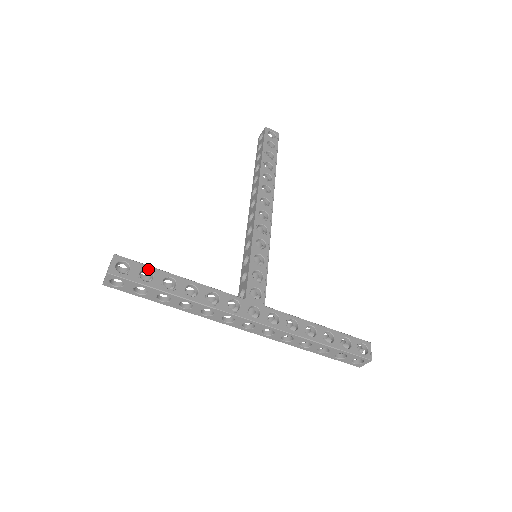
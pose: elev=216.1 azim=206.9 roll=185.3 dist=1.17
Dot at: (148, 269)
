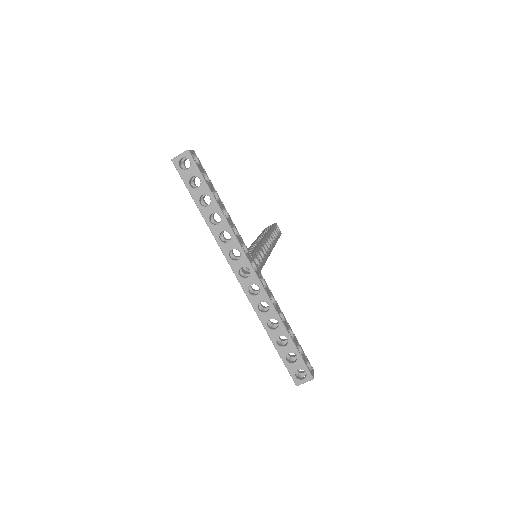
Dot at: (207, 177)
